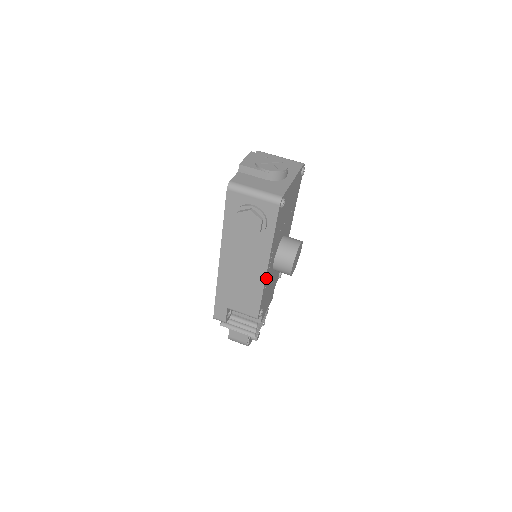
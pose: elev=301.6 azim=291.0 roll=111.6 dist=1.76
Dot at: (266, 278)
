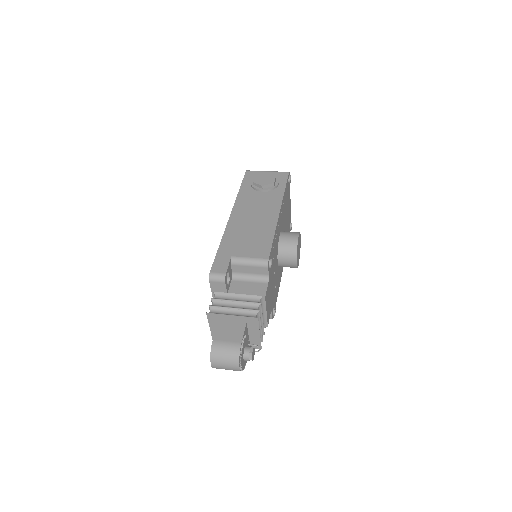
Dot at: (277, 225)
